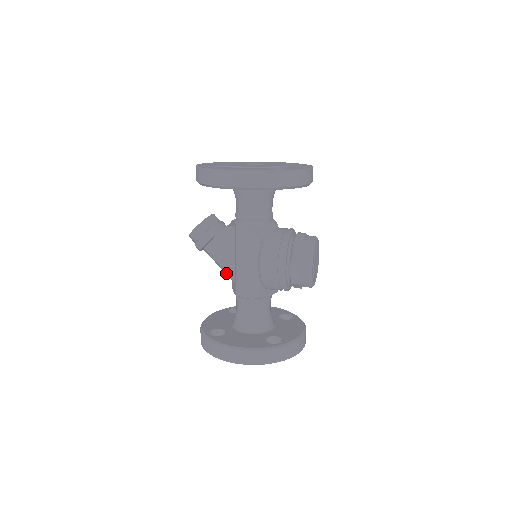
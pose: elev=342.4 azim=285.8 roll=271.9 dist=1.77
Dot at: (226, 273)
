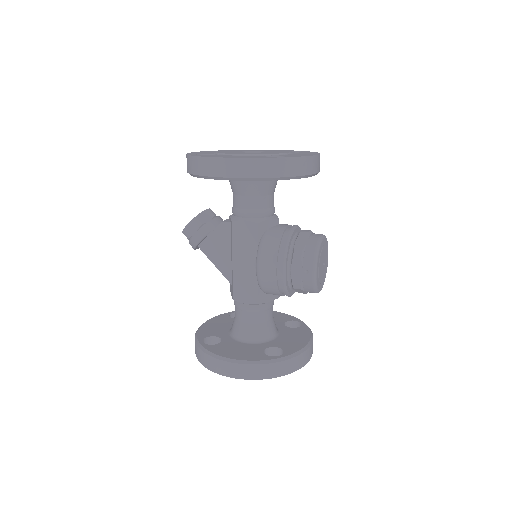
Dot at: (223, 275)
